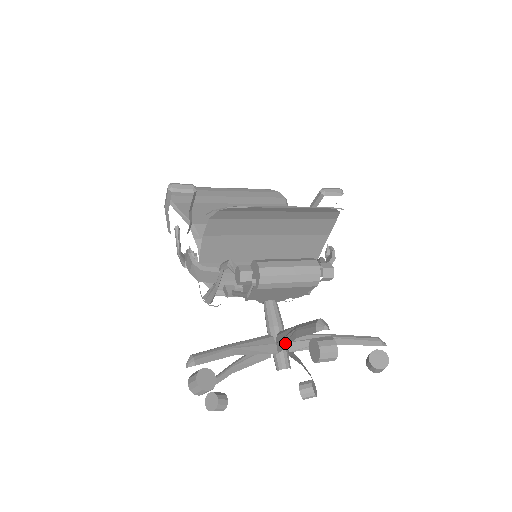
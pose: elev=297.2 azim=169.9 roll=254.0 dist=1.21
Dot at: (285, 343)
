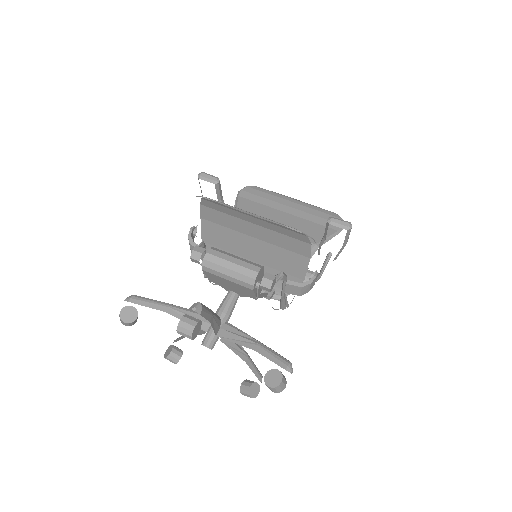
Dot at: occluded
